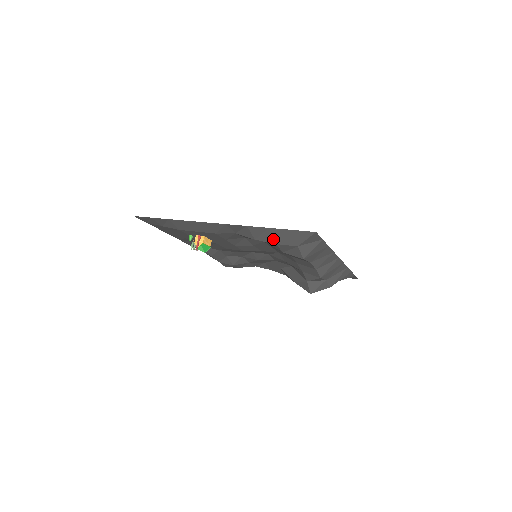
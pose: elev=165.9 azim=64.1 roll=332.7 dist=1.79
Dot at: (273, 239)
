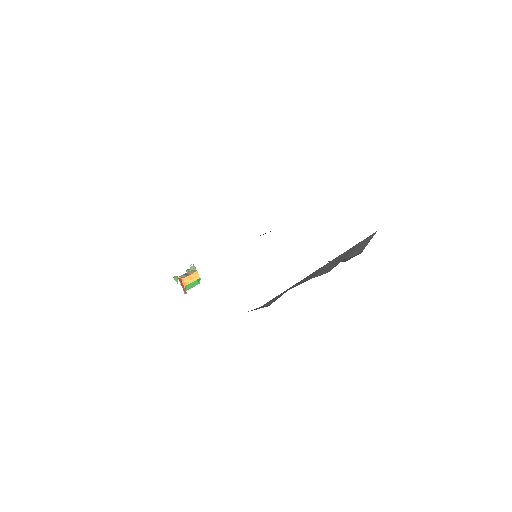
Dot at: occluded
